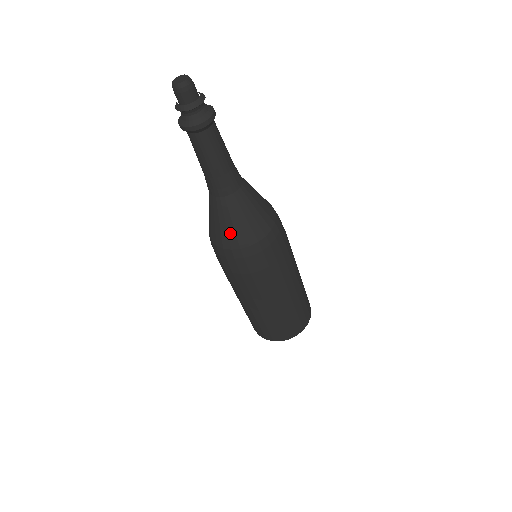
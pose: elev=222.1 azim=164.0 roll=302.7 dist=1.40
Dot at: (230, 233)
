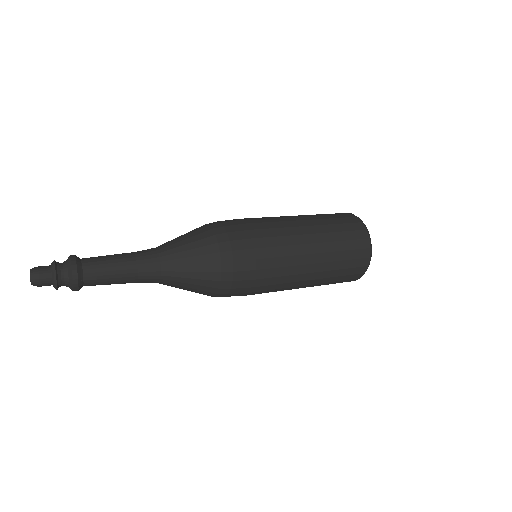
Dot at: occluded
